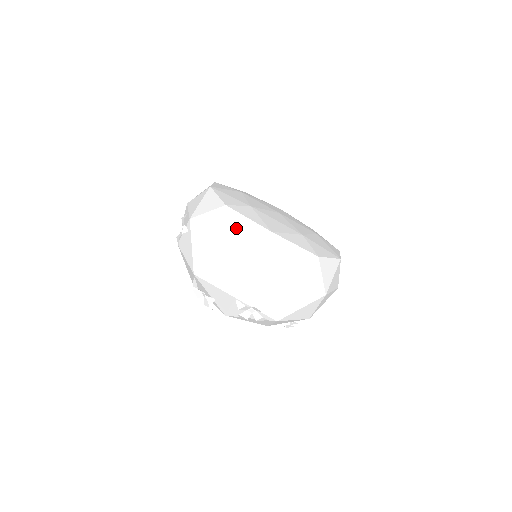
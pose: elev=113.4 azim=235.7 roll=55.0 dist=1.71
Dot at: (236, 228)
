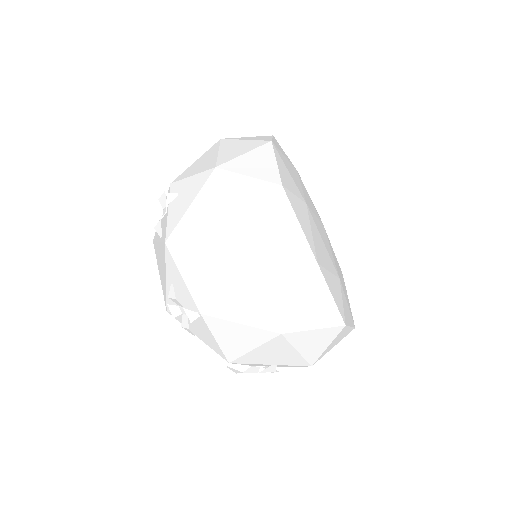
Dot at: occluded
